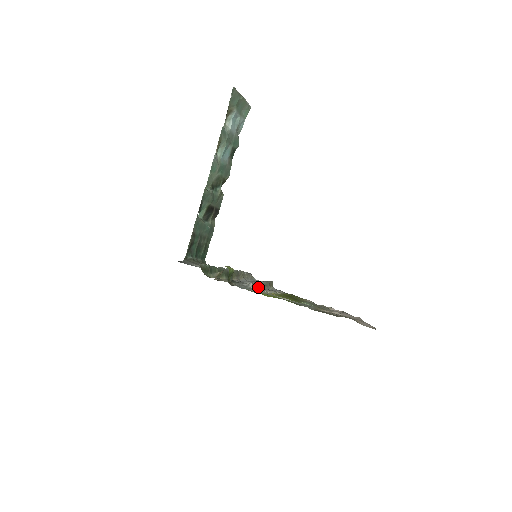
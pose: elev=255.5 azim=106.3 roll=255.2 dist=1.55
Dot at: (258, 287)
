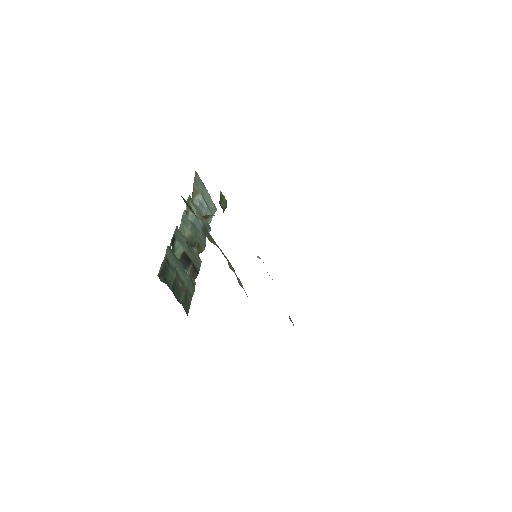
Dot at: occluded
